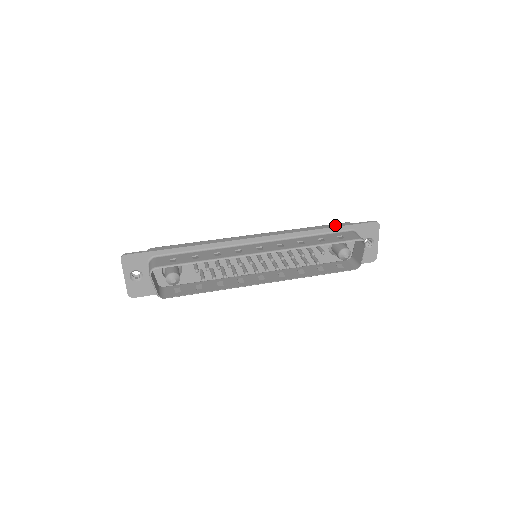
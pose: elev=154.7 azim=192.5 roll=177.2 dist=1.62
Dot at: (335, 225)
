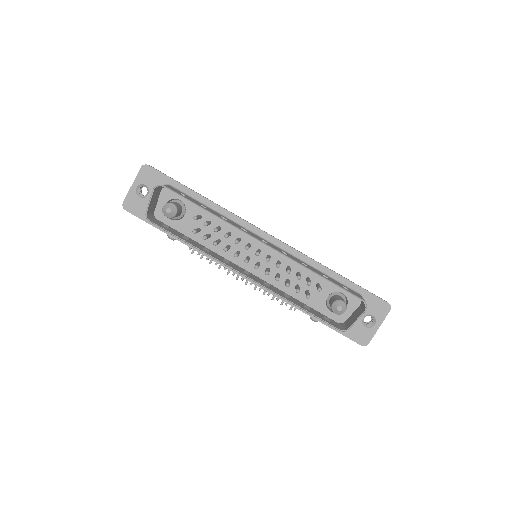
Dot at: occluded
